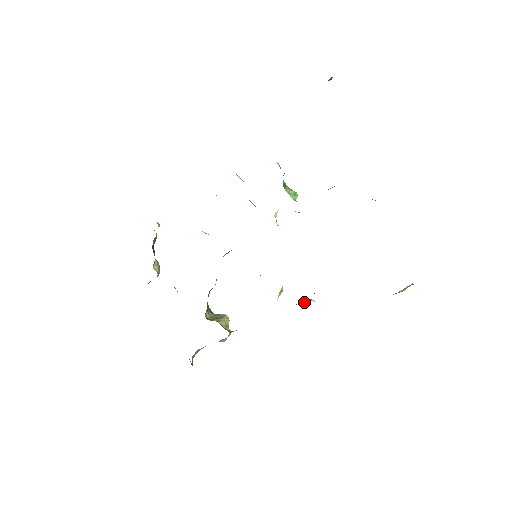
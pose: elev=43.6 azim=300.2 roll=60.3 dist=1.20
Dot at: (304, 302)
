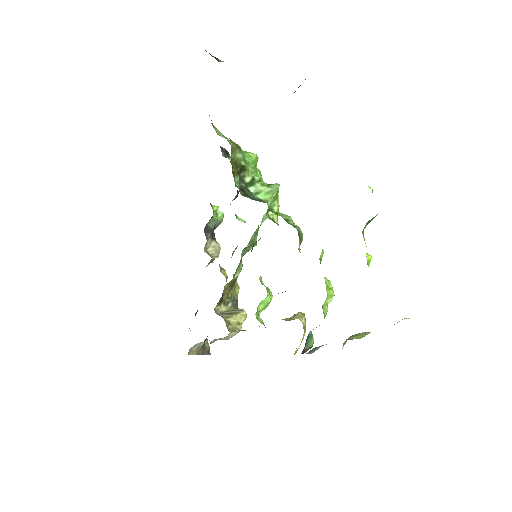
Dot at: (292, 318)
